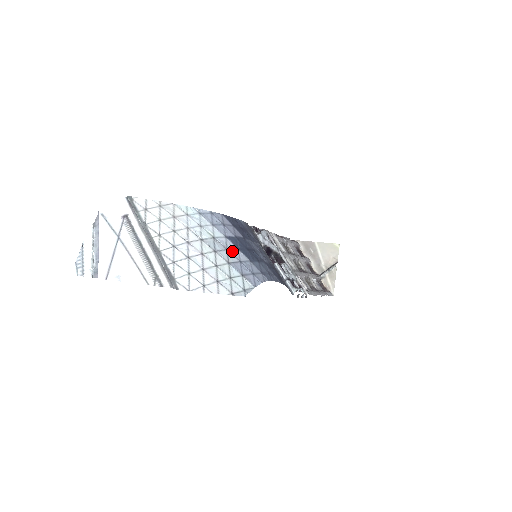
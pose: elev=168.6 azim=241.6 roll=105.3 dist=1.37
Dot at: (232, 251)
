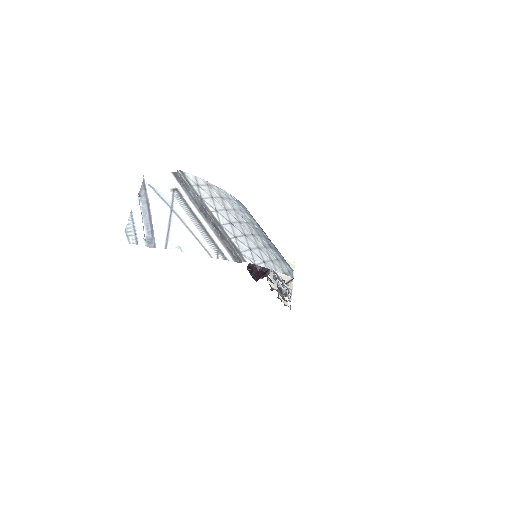
Dot at: (267, 238)
